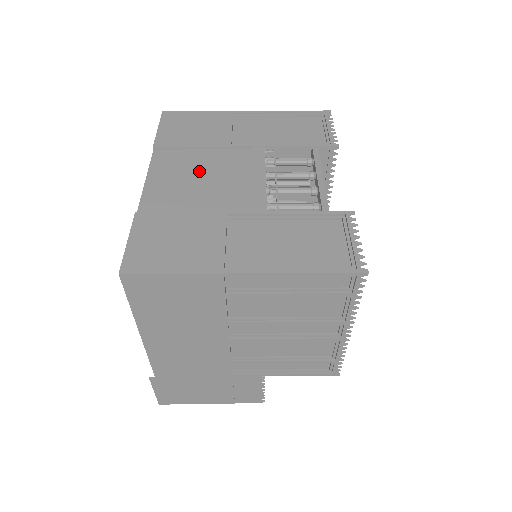
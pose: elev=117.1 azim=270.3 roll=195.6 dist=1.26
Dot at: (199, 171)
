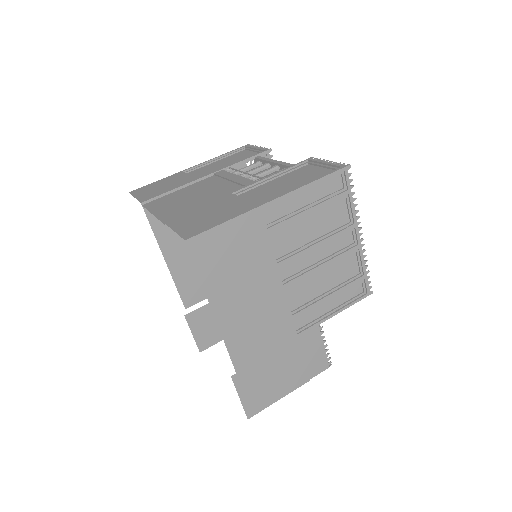
Dot at: (188, 195)
